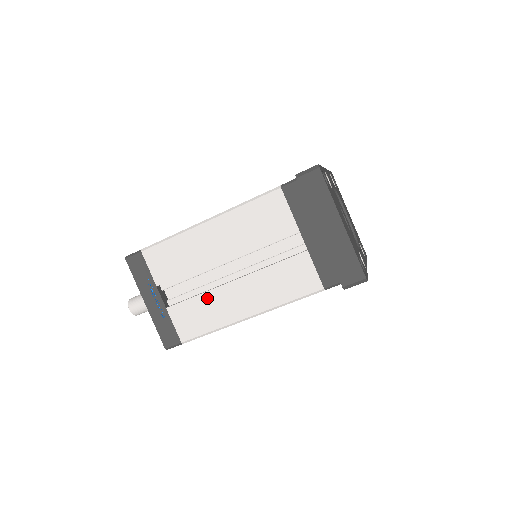
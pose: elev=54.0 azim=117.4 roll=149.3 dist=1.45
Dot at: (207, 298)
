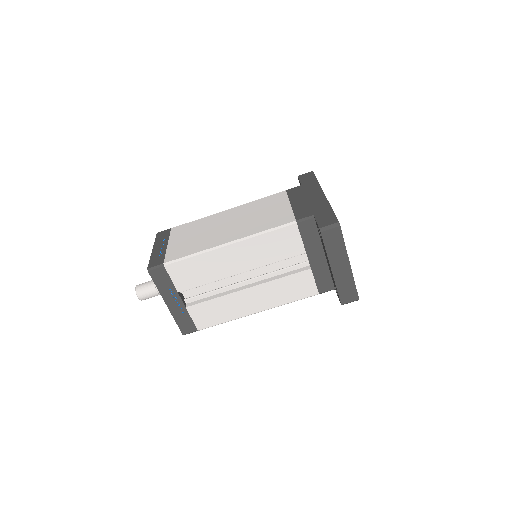
Dot at: (223, 300)
